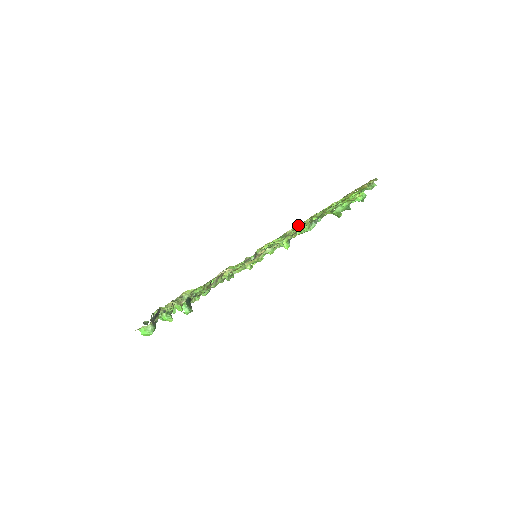
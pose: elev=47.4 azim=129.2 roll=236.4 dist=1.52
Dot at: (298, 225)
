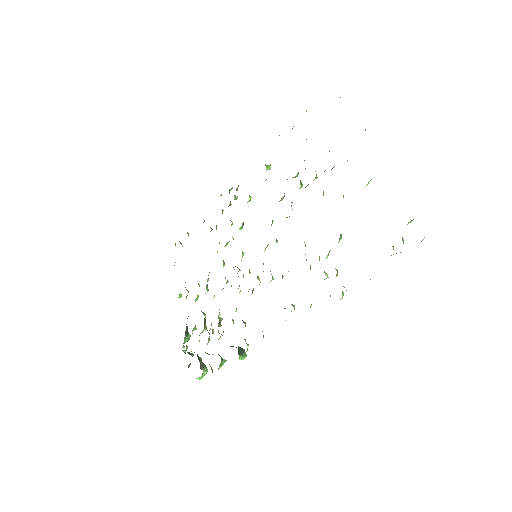
Dot at: occluded
